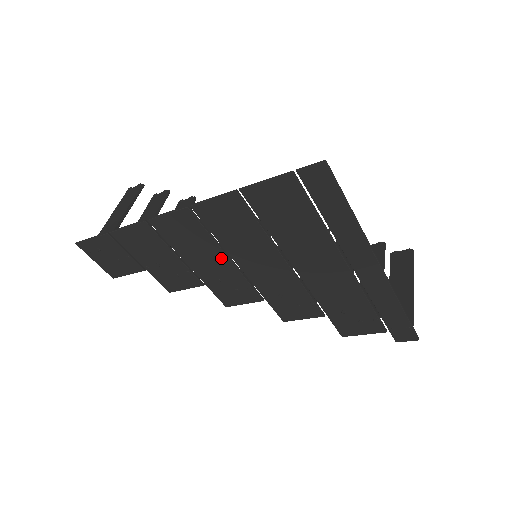
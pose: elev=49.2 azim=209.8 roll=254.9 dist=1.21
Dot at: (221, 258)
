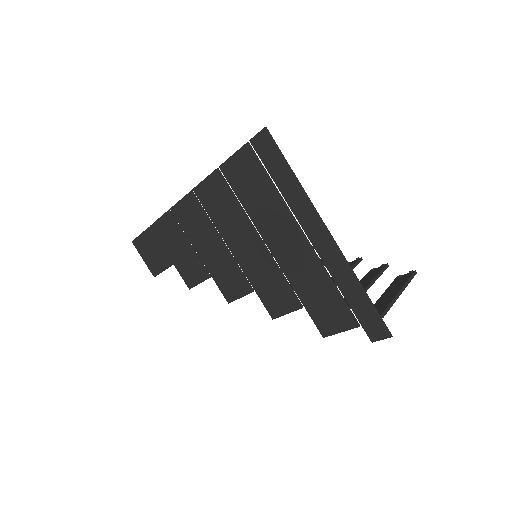
Dot at: (217, 242)
